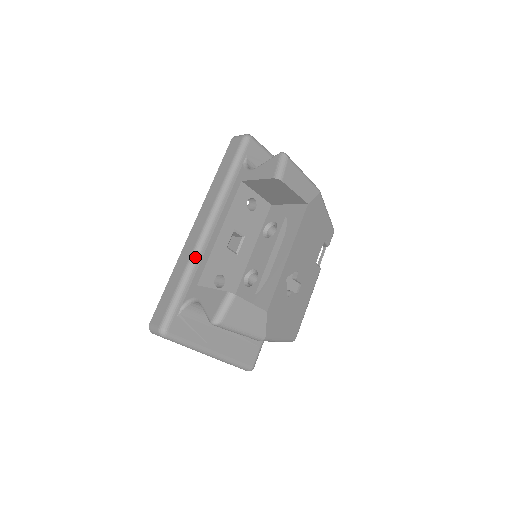
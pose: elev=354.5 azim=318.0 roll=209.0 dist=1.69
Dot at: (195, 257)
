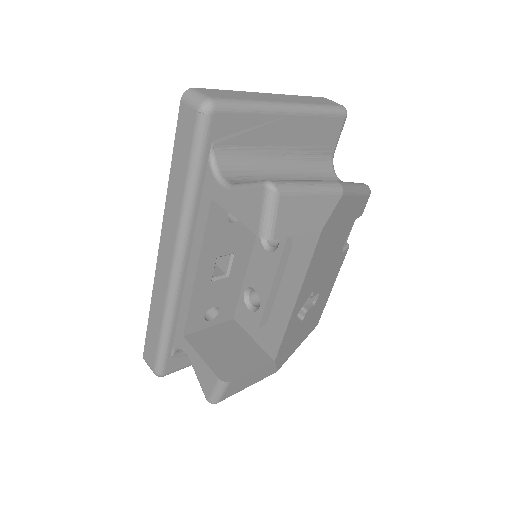
Dot at: (172, 303)
